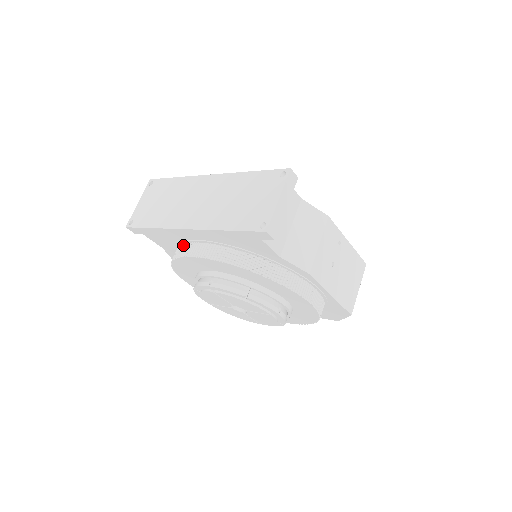
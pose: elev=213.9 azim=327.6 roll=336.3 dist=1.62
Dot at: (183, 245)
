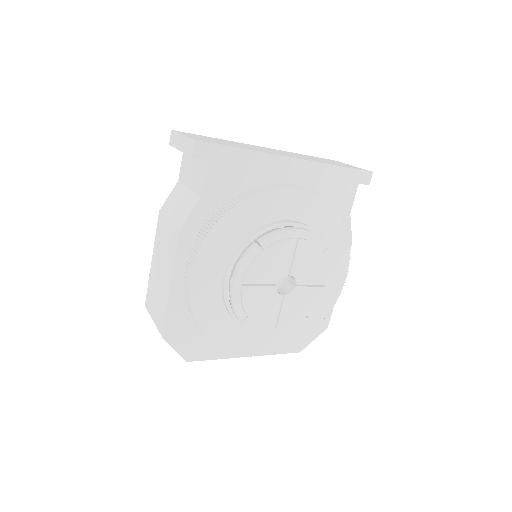
Dot at: (260, 186)
